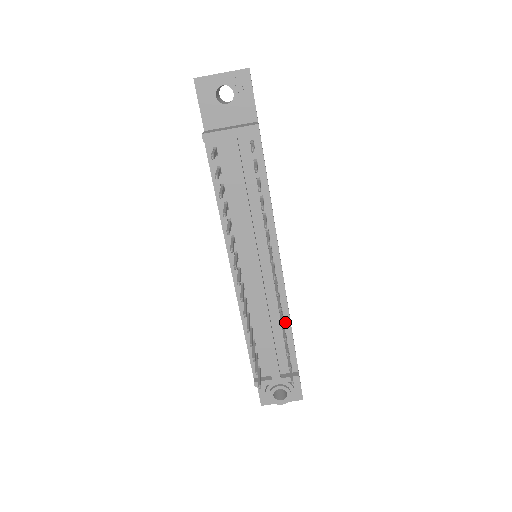
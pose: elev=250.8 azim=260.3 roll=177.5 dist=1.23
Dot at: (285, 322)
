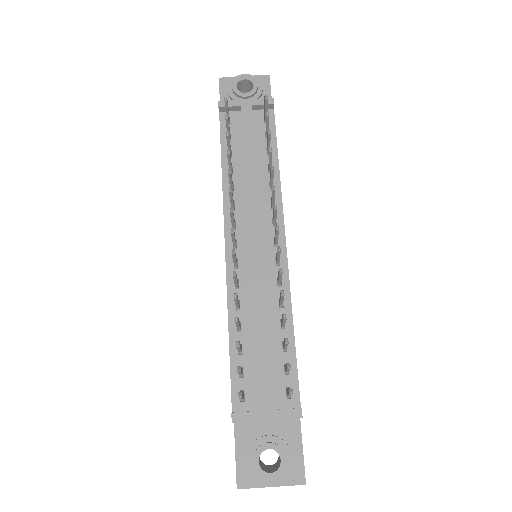
Dot at: (286, 321)
